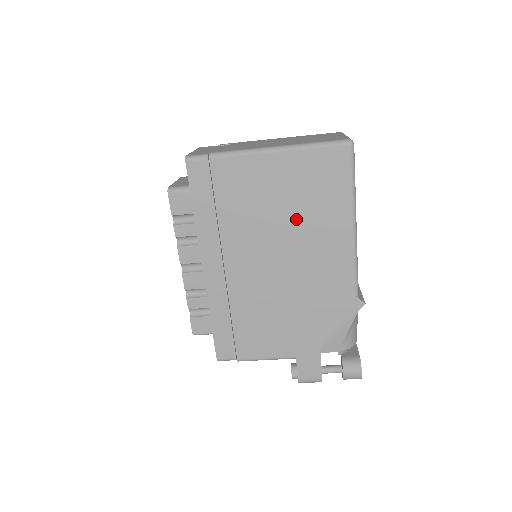
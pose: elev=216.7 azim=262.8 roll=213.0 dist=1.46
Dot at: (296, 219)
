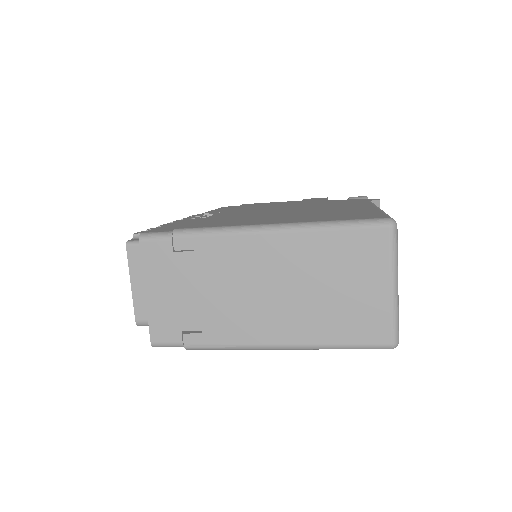
Dot at: occluded
